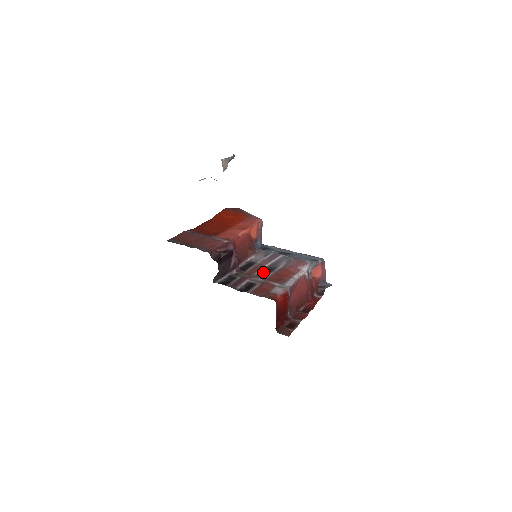
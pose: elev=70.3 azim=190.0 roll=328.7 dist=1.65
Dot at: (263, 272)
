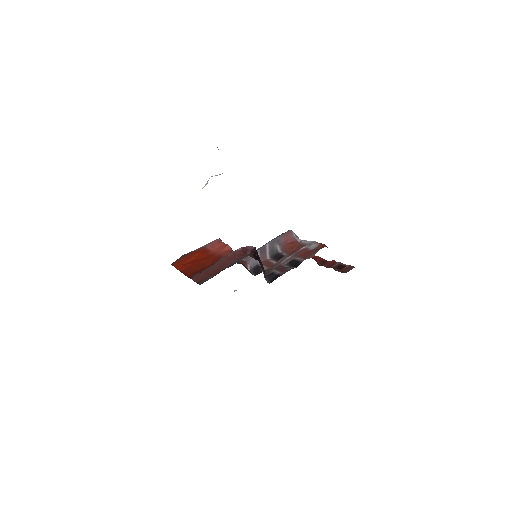
Dot at: (276, 259)
